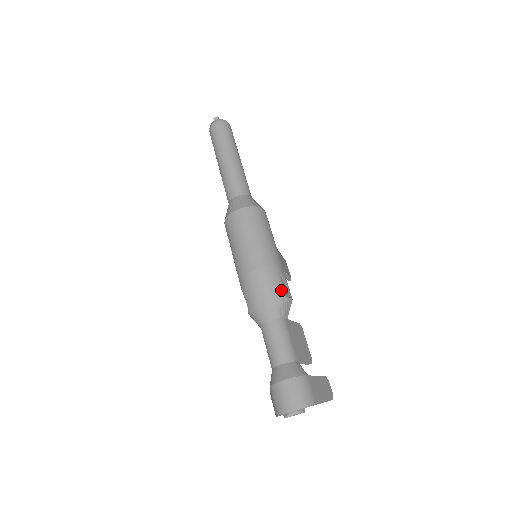
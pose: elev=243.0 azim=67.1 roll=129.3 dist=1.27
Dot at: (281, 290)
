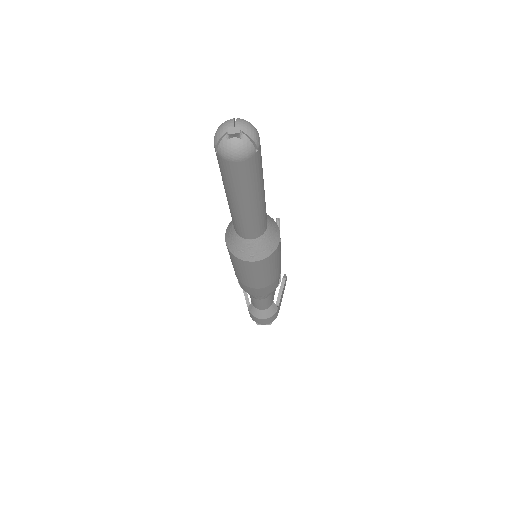
Dot at: (276, 287)
